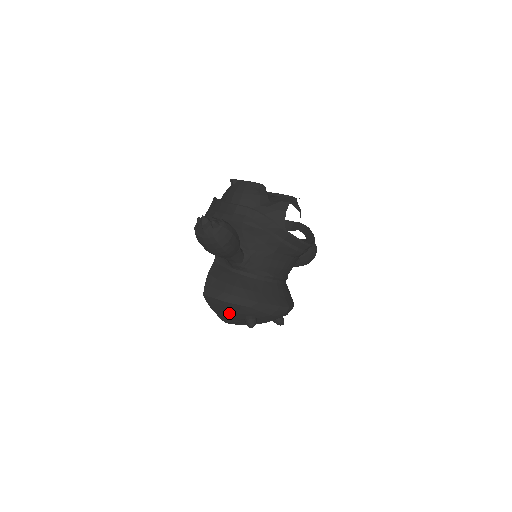
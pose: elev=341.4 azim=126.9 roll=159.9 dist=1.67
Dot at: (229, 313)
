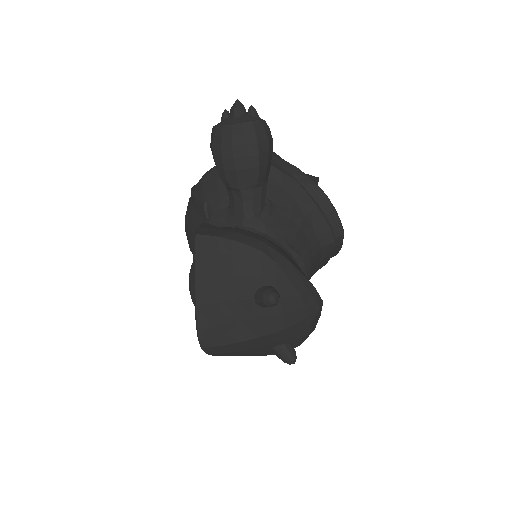
Dot at: (230, 282)
